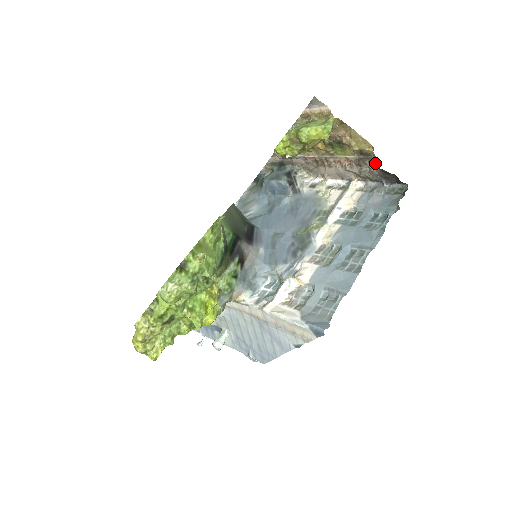
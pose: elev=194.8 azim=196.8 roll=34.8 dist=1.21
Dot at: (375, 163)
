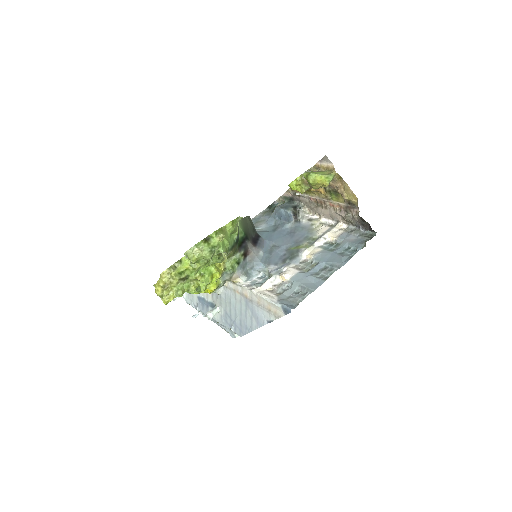
Dot at: (357, 212)
